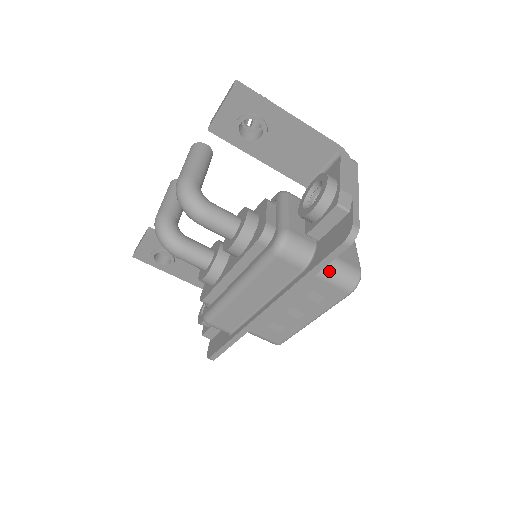
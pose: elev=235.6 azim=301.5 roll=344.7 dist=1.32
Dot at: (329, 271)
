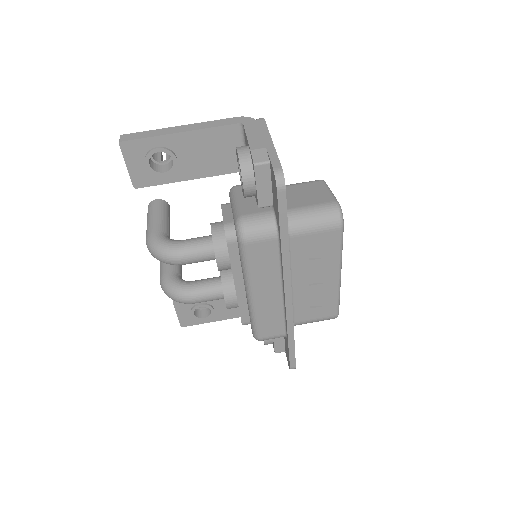
Dot at: (305, 223)
